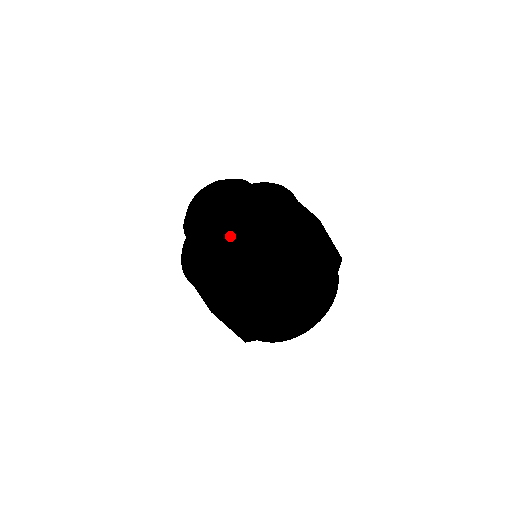
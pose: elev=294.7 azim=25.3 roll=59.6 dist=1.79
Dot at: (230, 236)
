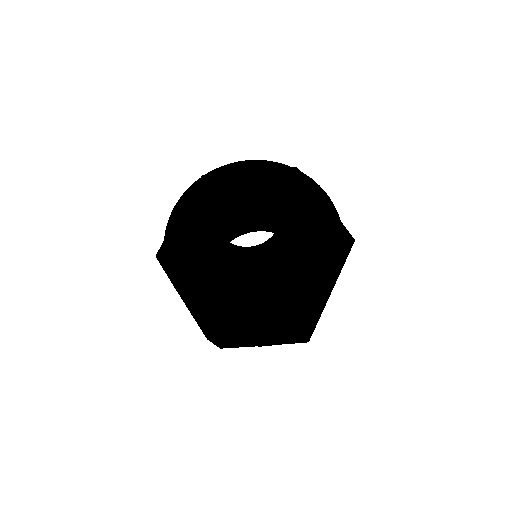
Dot at: (213, 267)
